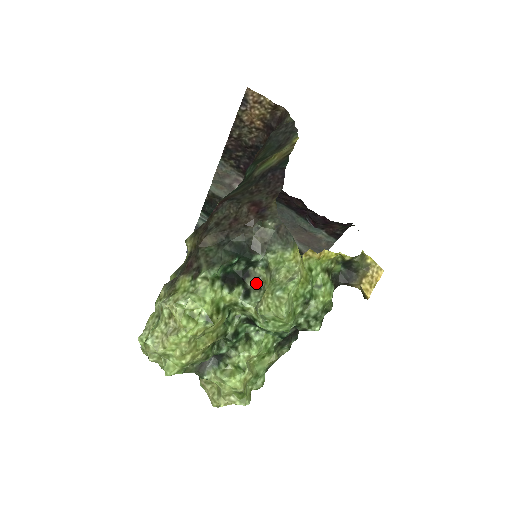
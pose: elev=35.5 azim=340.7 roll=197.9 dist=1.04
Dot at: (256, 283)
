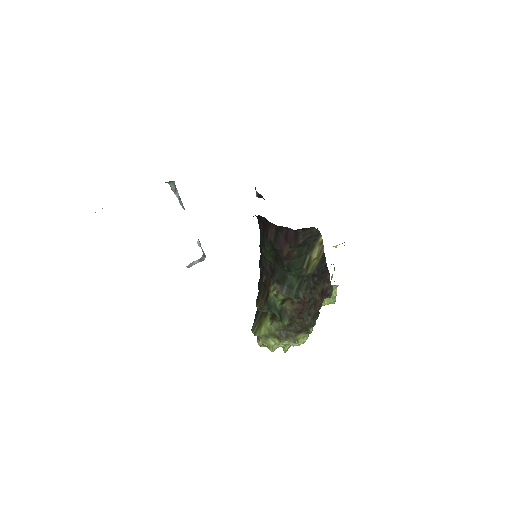
Dot at: occluded
